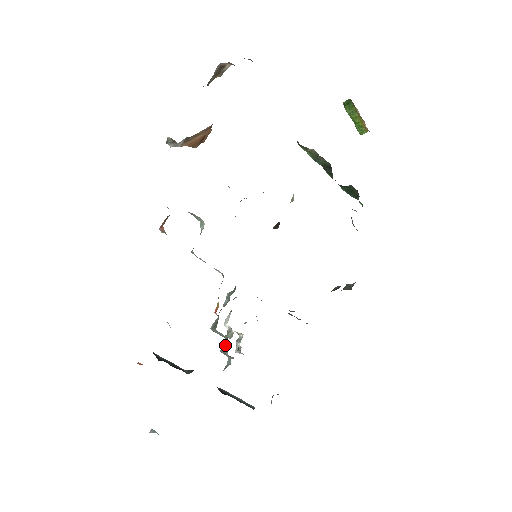
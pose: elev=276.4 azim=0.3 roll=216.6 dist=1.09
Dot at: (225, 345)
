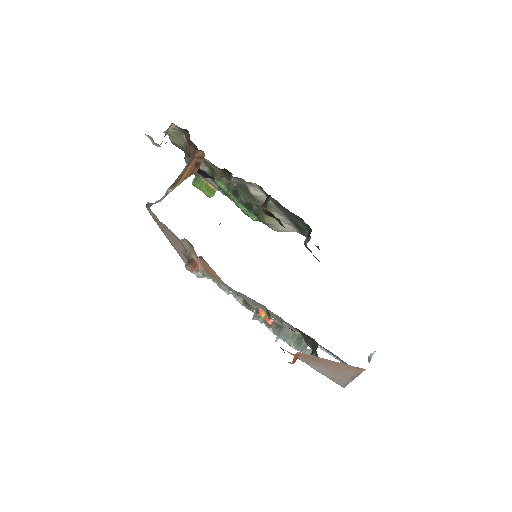
Dot at: (294, 343)
